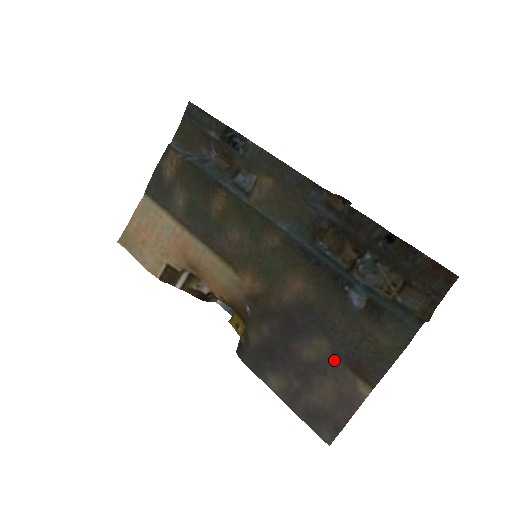
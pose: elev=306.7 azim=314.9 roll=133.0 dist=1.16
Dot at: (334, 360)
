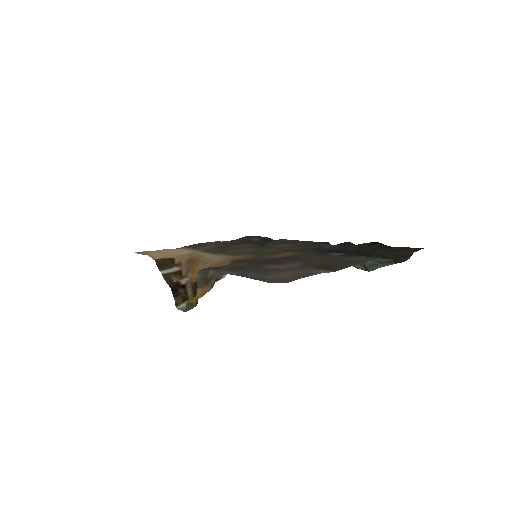
Dot at: (301, 267)
